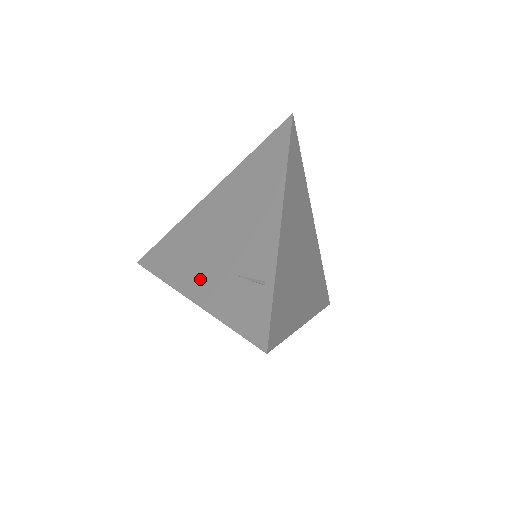
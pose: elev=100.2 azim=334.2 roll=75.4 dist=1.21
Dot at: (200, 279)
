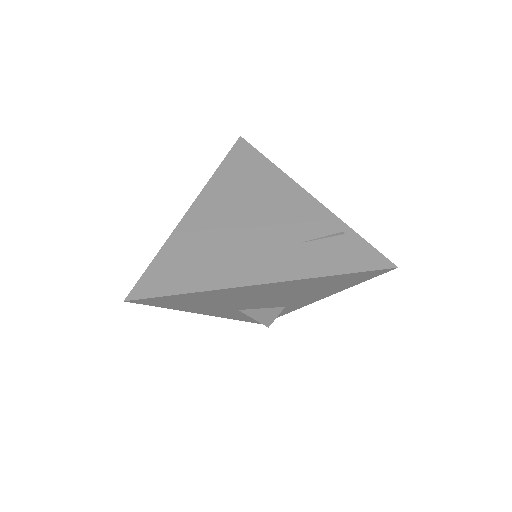
Dot at: (262, 264)
